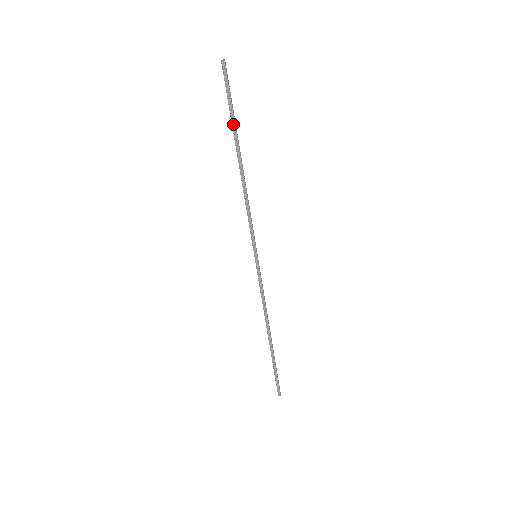
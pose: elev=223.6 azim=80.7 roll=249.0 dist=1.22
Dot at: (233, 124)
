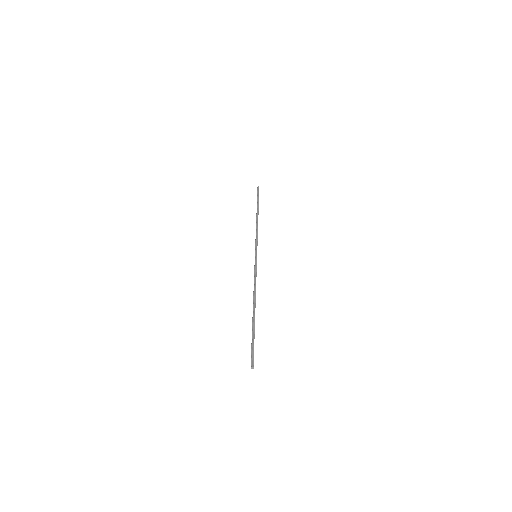
Dot at: (258, 203)
